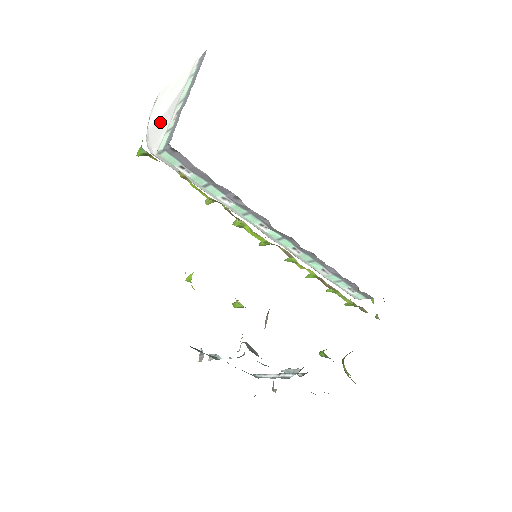
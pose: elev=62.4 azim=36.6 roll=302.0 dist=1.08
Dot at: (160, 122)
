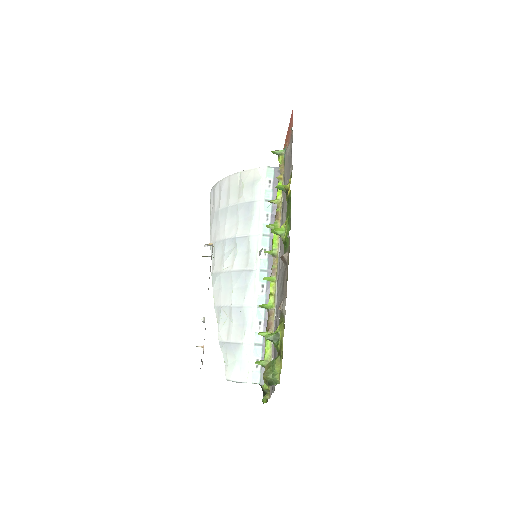
Dot at: occluded
